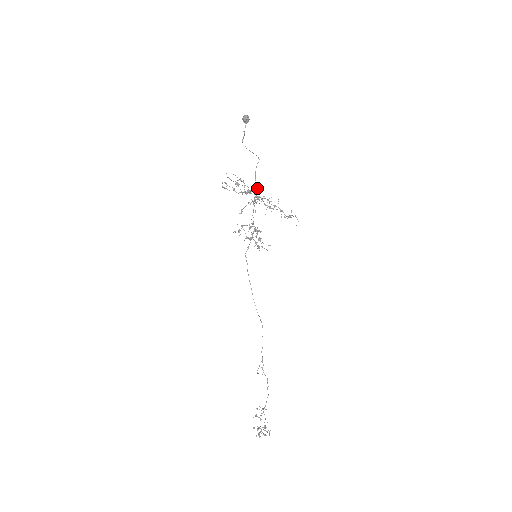
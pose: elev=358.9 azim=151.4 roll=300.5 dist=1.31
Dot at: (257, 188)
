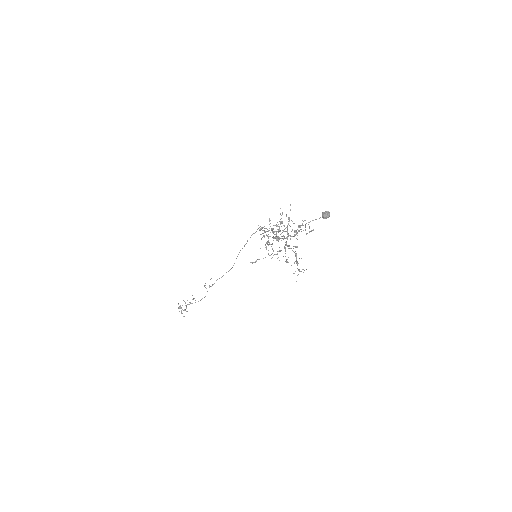
Dot at: (296, 234)
